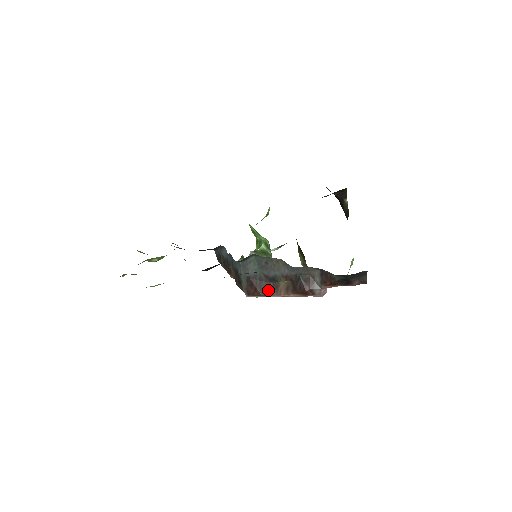
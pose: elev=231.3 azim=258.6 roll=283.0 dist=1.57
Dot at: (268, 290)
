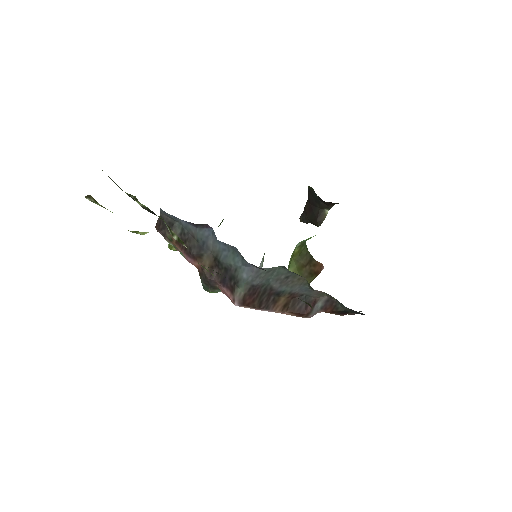
Dot at: (266, 303)
